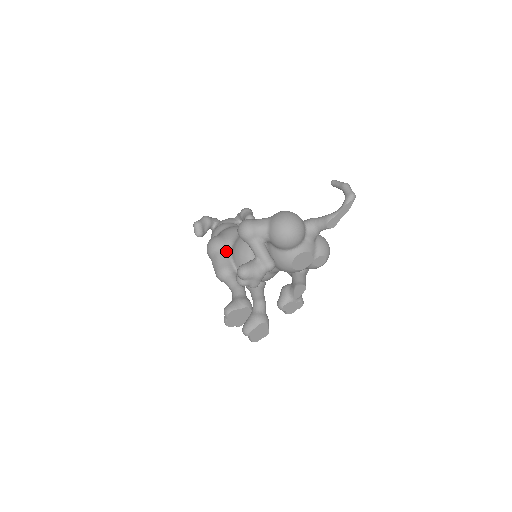
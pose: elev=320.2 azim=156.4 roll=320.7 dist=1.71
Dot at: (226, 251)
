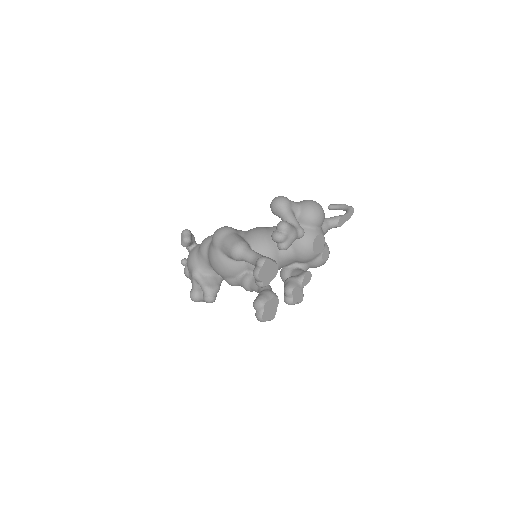
Dot at: (239, 235)
